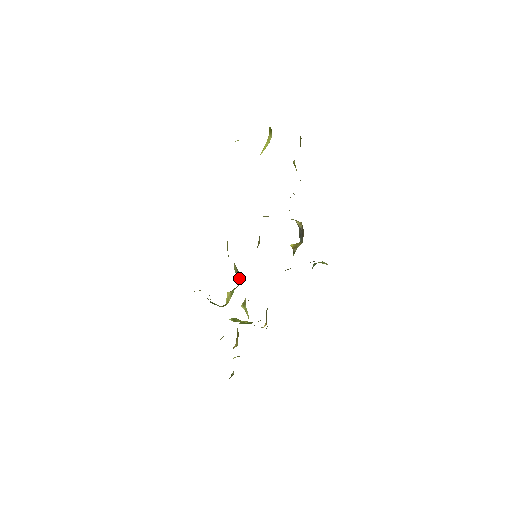
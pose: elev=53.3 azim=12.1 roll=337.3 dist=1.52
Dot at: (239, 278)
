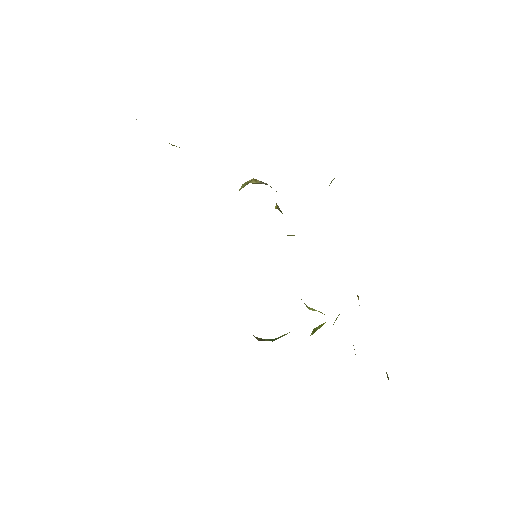
Dot at: occluded
